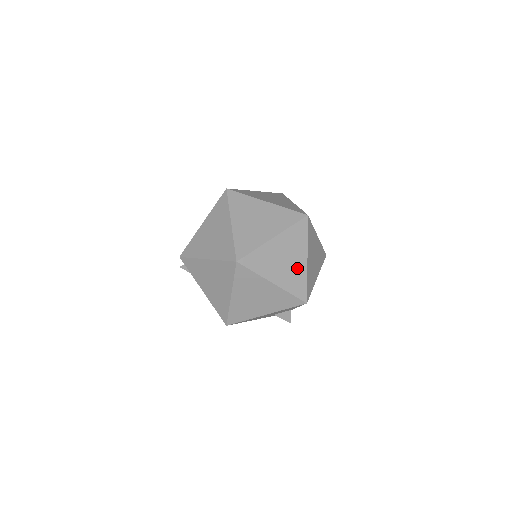
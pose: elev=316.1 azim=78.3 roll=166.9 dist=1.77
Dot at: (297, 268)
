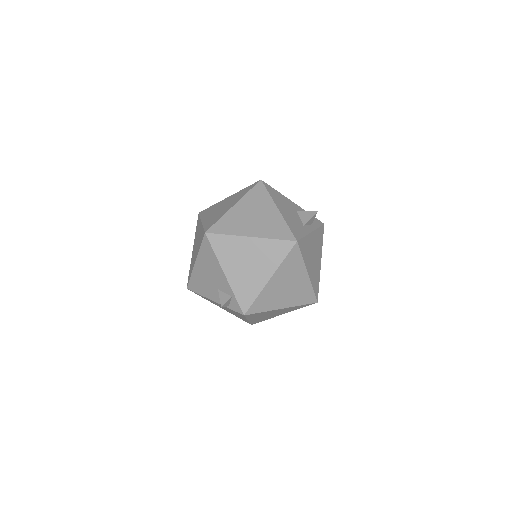
Dot at: (239, 316)
